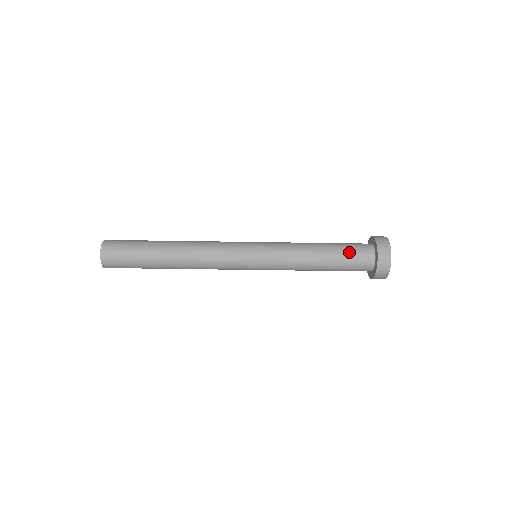
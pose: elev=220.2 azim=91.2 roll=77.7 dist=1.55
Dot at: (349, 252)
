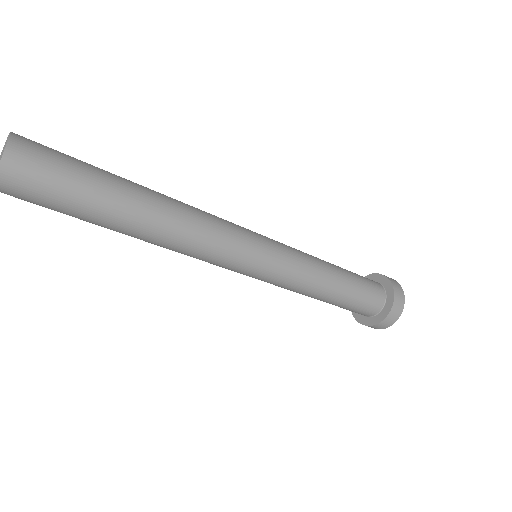
Dot at: (364, 284)
